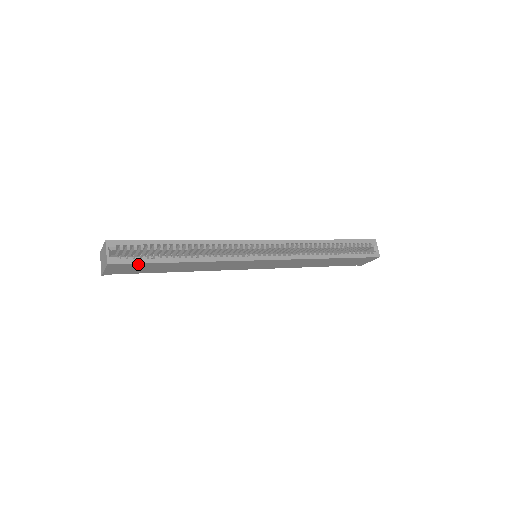
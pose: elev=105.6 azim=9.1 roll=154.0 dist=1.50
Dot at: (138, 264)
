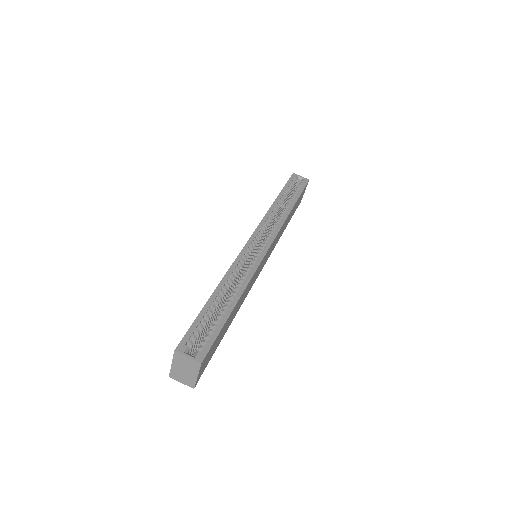
Dot at: (215, 340)
